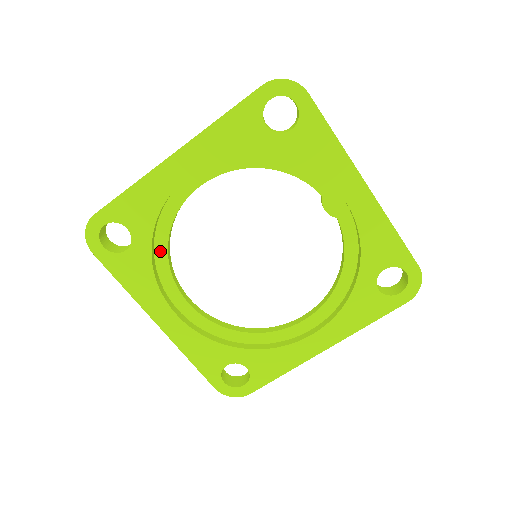
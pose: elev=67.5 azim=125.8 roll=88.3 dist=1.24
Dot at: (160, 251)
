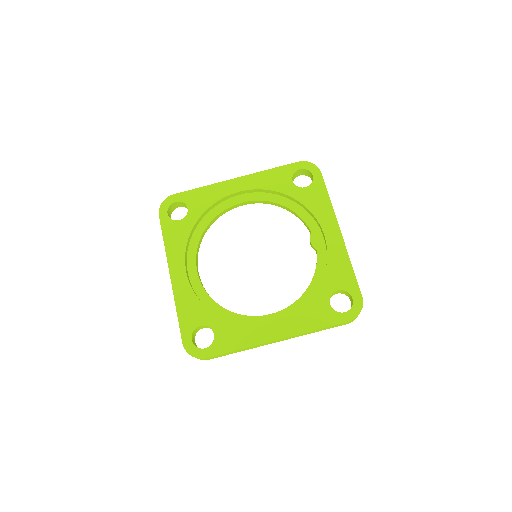
Dot at: (198, 232)
